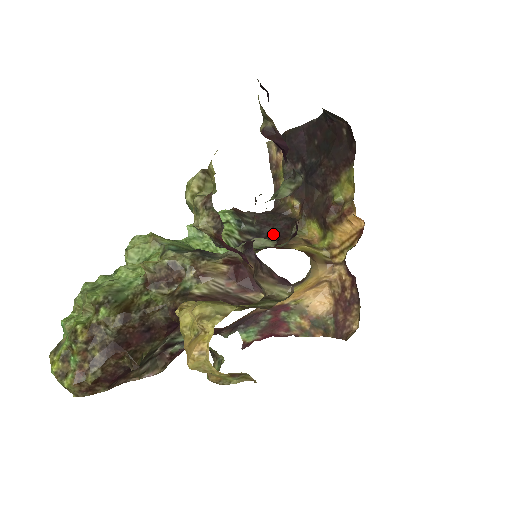
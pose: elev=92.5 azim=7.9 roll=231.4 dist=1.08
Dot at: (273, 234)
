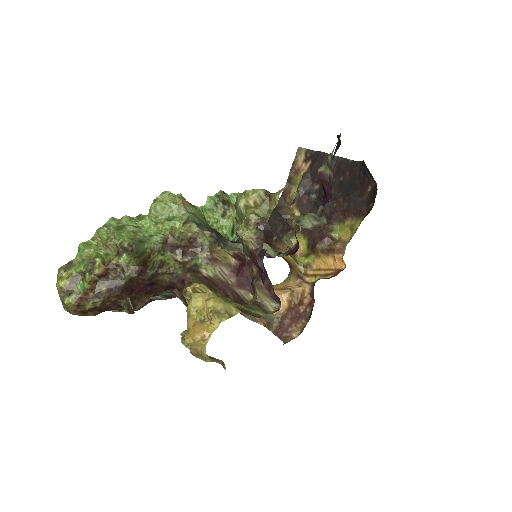
Dot at: (268, 230)
